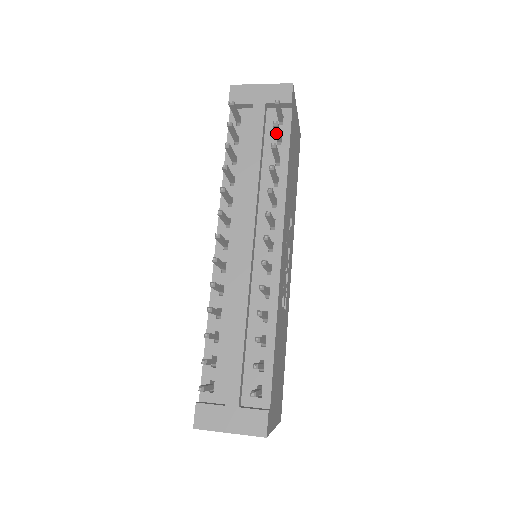
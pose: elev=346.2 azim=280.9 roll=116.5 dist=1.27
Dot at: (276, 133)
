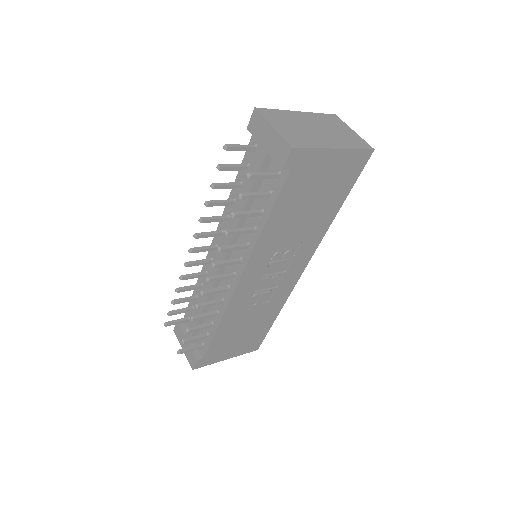
Dot at: (253, 196)
